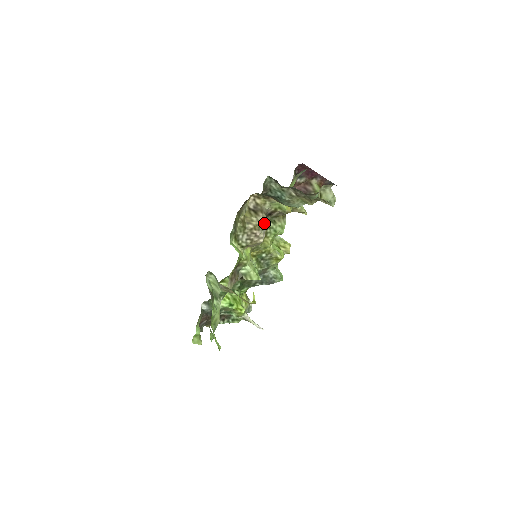
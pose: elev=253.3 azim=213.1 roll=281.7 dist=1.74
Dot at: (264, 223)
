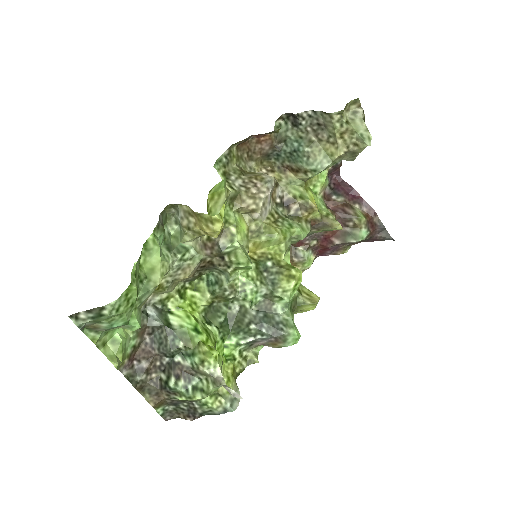
Dot at: (271, 179)
